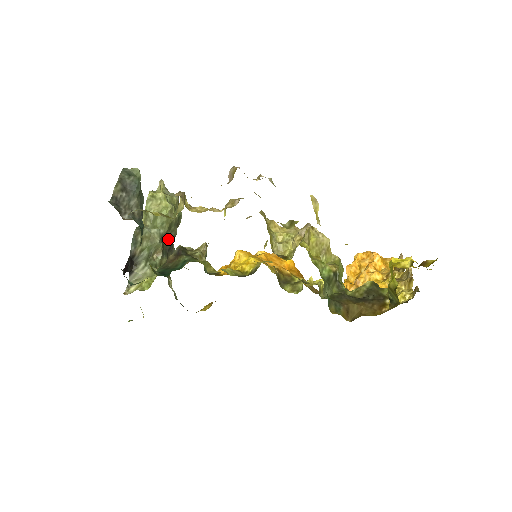
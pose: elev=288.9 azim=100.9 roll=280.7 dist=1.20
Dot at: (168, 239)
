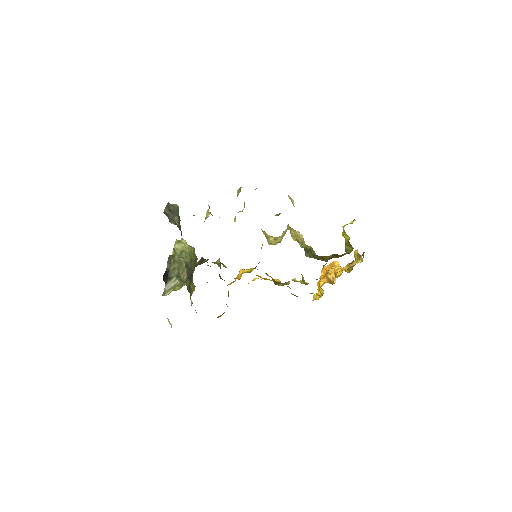
Dot at: (190, 269)
